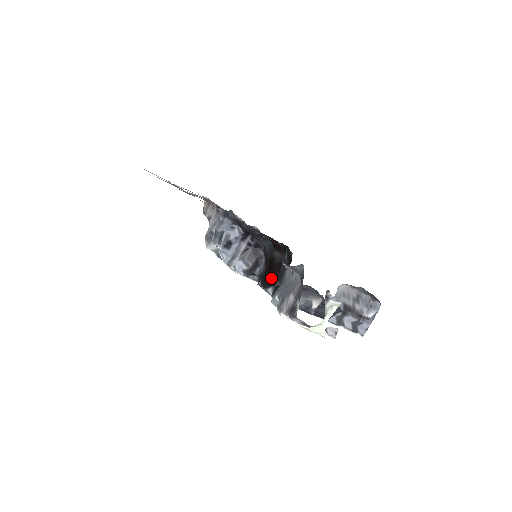
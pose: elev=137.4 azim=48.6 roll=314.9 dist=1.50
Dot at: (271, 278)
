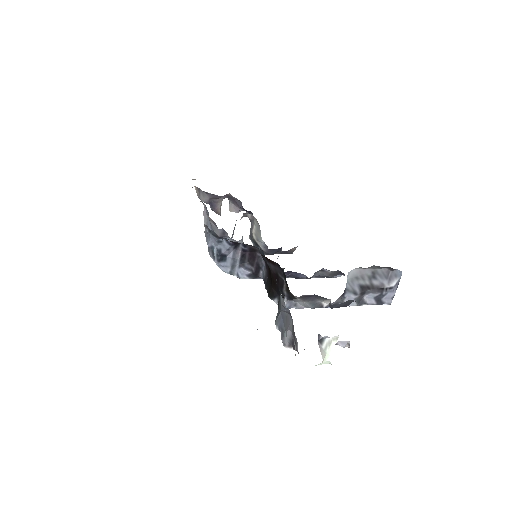
Dot at: (273, 288)
